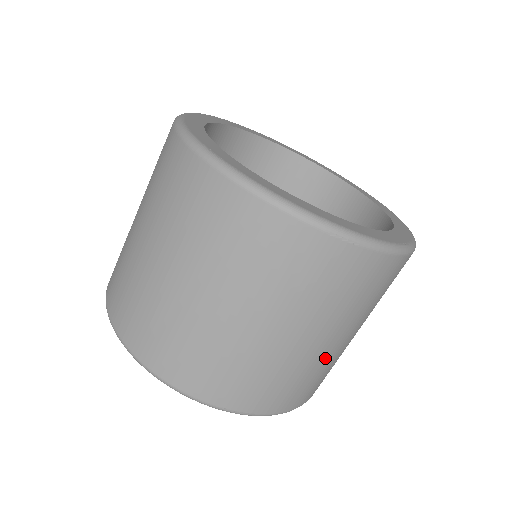
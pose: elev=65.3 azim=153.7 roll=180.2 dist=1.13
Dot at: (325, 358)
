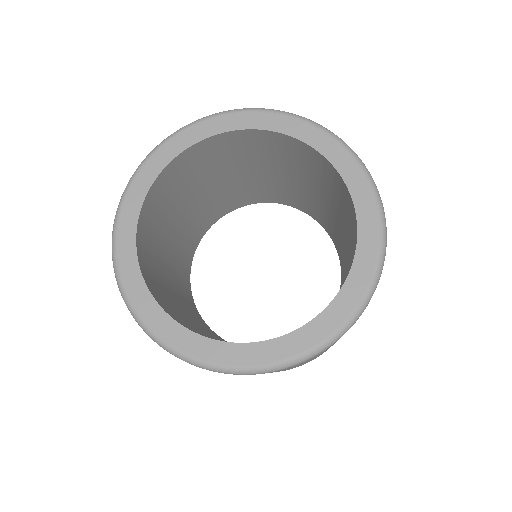
Dot at: occluded
